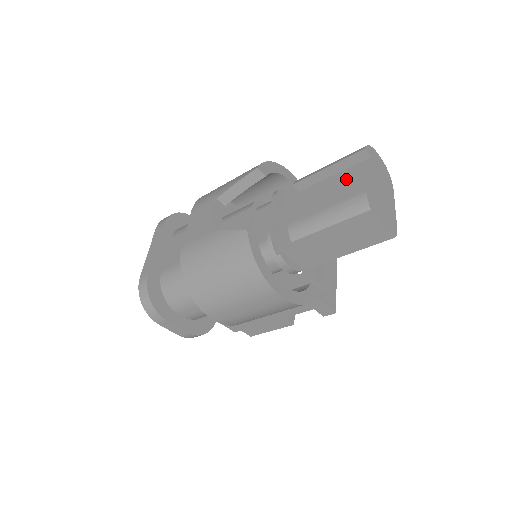
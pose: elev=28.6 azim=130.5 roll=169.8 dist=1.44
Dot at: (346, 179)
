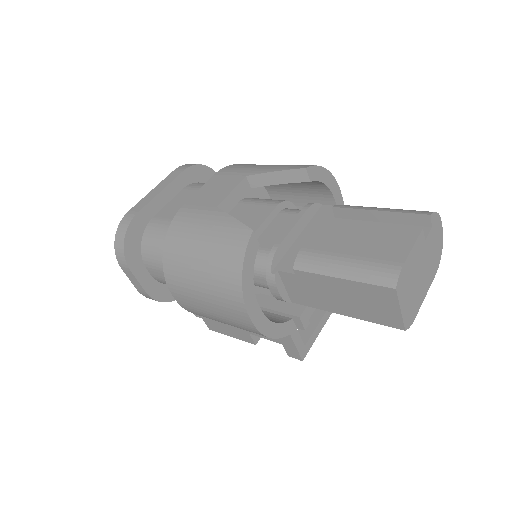
Dot at: (390, 237)
